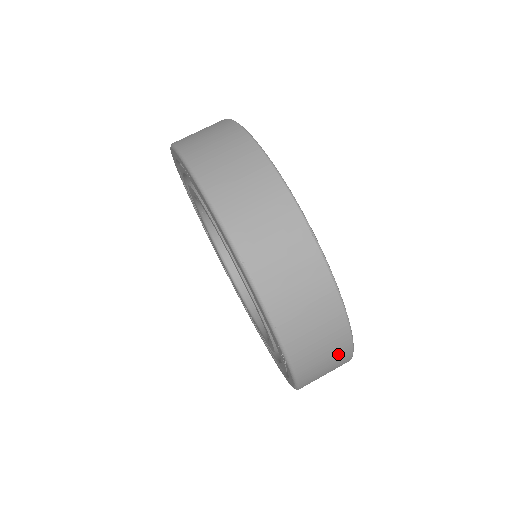
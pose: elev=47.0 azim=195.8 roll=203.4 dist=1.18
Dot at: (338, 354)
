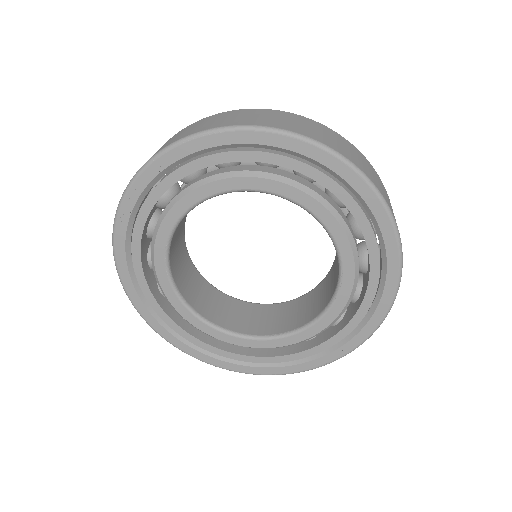
Dot at: occluded
